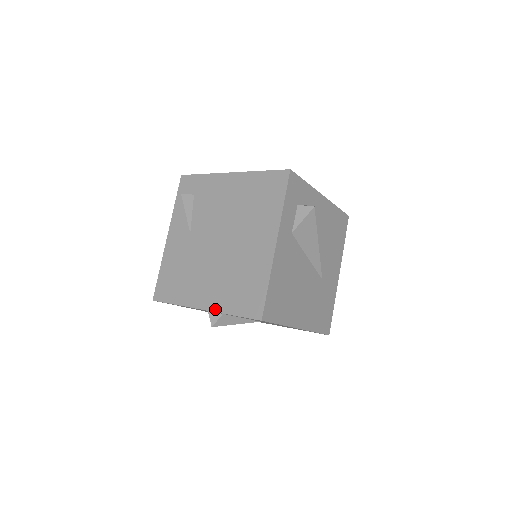
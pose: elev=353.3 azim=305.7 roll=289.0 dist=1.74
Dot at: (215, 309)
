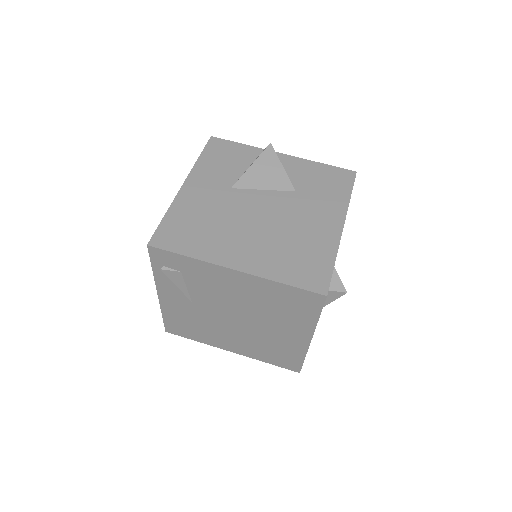
Dot at: (247, 356)
